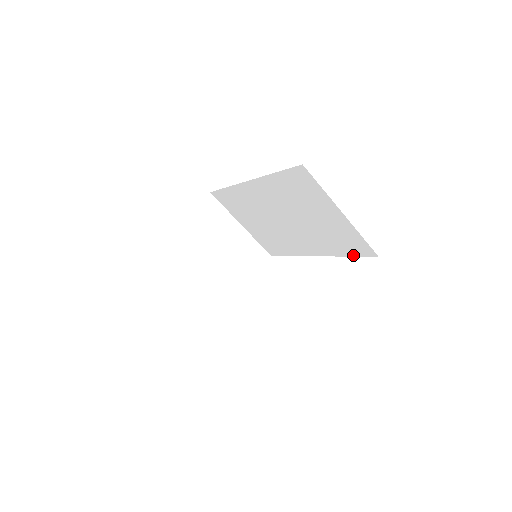
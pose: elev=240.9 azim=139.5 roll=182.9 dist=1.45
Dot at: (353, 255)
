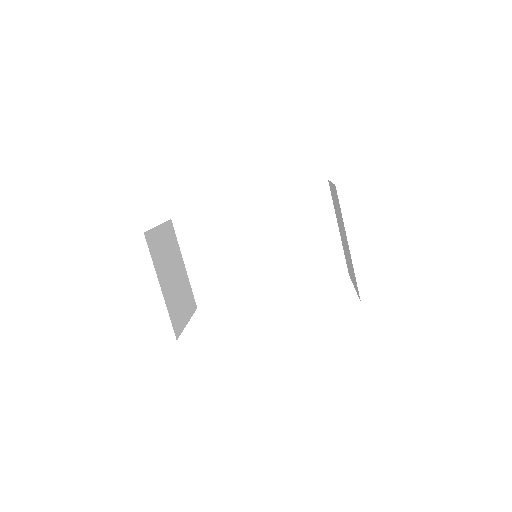
Dot at: (321, 279)
